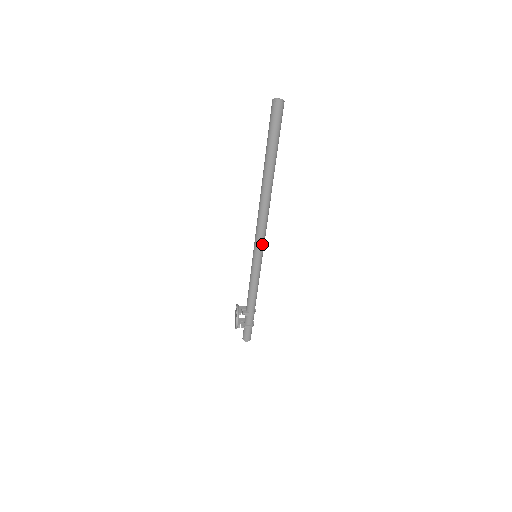
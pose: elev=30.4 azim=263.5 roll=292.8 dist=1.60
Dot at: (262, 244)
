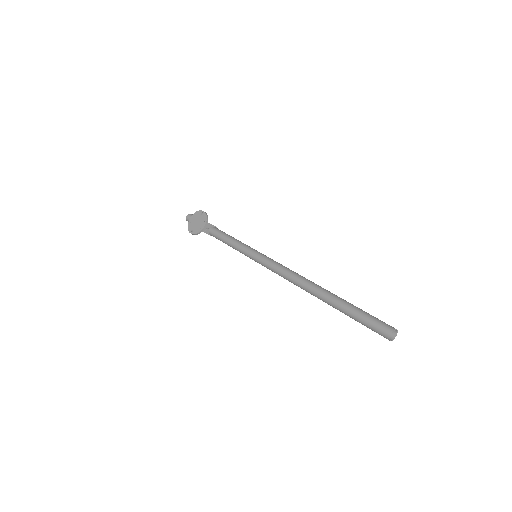
Dot at: occluded
